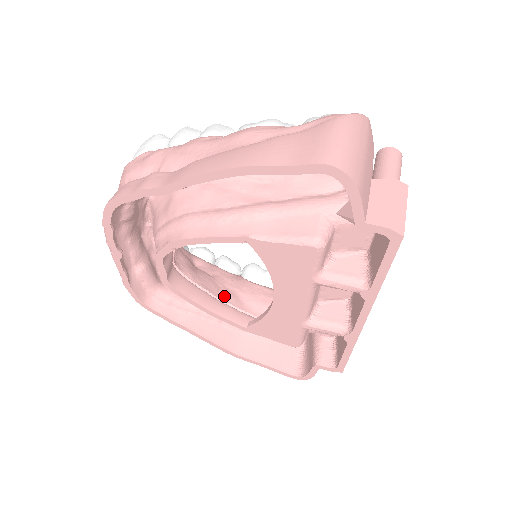
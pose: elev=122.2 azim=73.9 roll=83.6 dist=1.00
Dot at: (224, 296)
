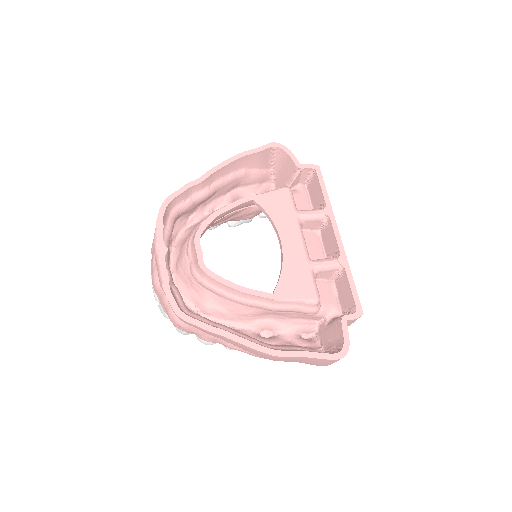
Dot at: occluded
